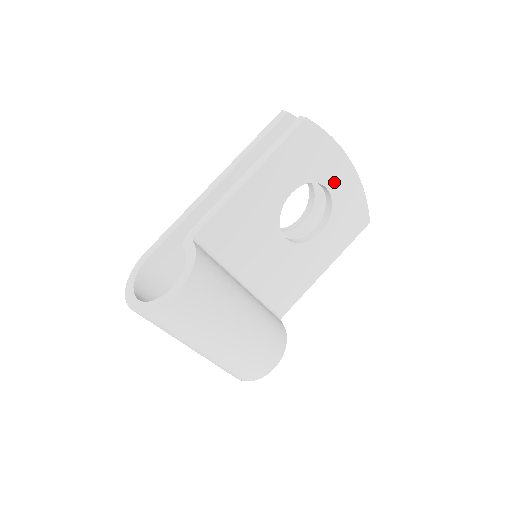
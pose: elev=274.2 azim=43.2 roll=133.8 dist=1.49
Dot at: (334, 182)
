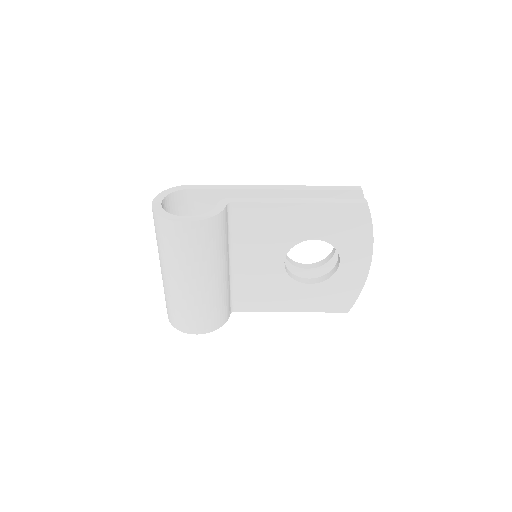
Dot at: (348, 261)
